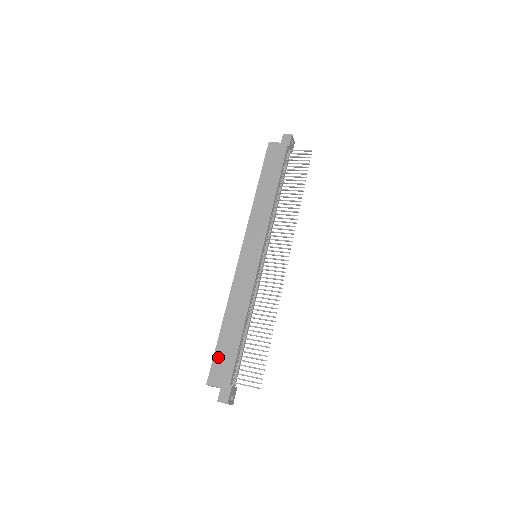
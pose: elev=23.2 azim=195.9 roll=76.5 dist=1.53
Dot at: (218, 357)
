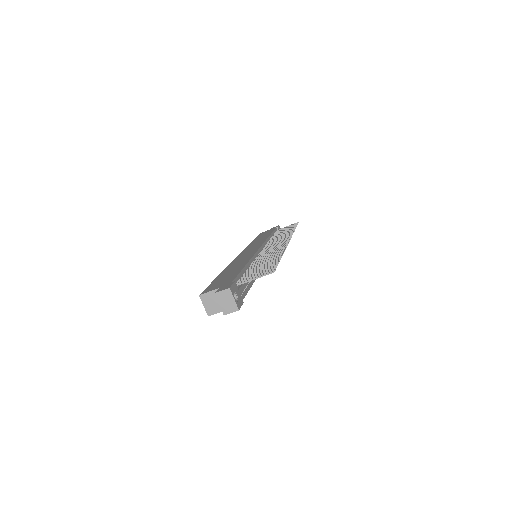
Dot at: (215, 282)
